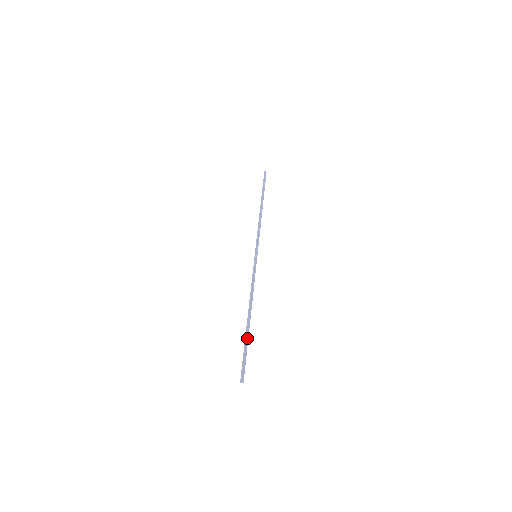
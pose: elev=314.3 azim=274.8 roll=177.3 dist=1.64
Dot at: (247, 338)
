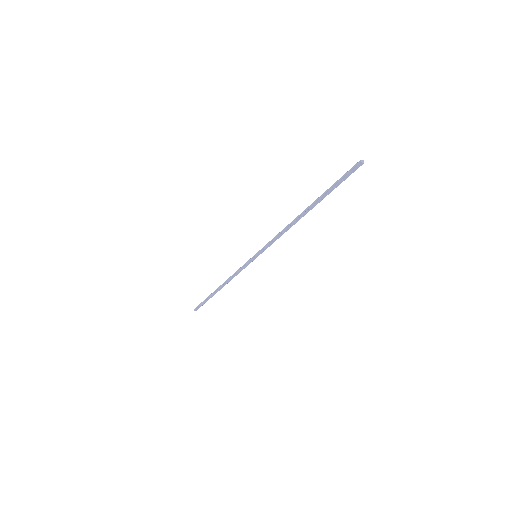
Dot at: (323, 194)
